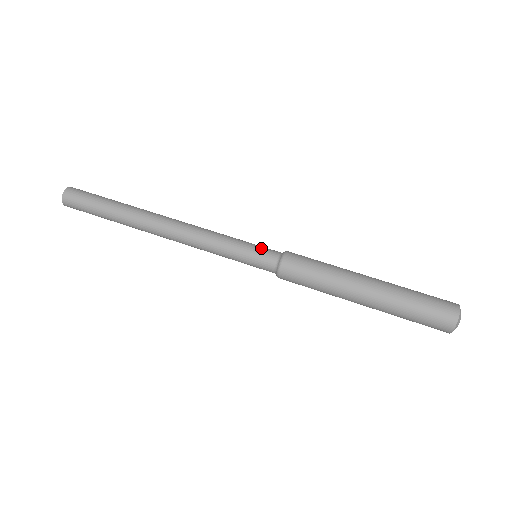
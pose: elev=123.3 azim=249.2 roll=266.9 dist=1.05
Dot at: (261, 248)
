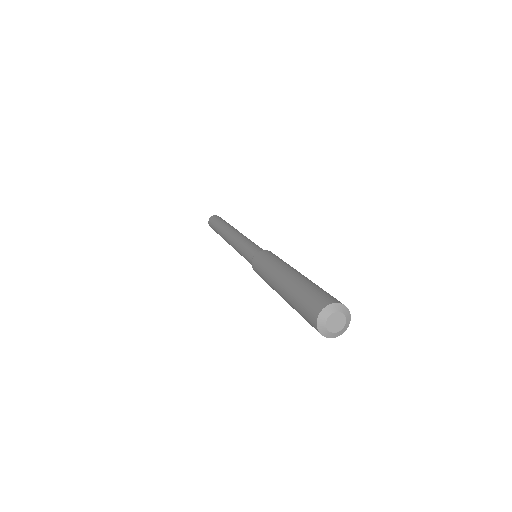
Dot at: occluded
